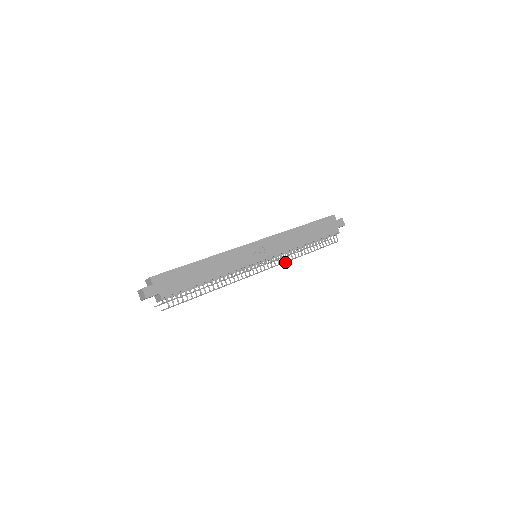
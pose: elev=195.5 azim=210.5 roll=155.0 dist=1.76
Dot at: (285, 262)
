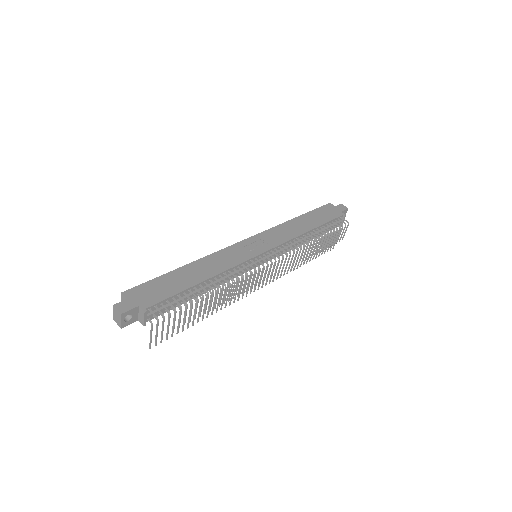
Dot at: (294, 252)
